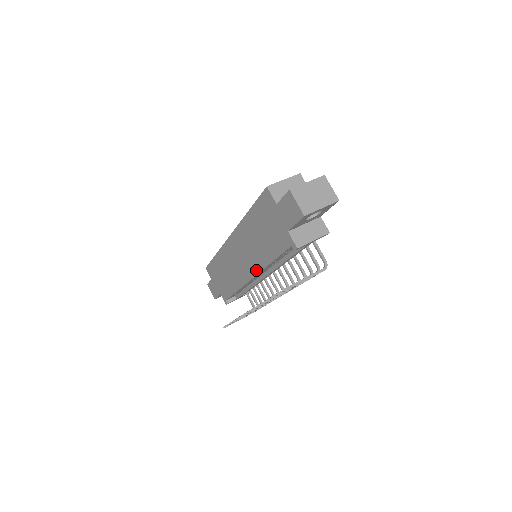
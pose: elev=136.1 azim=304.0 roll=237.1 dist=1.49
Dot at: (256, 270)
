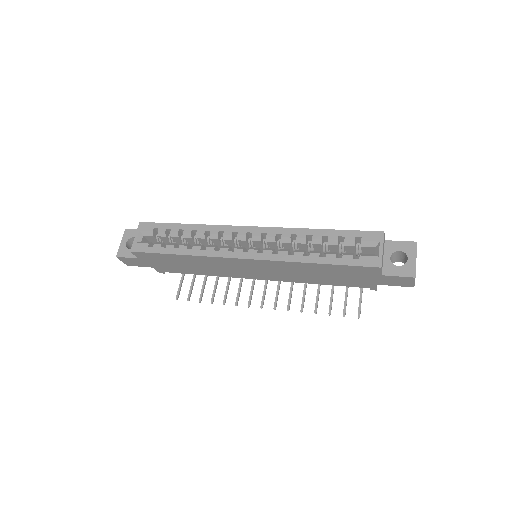
Dot at: (279, 280)
